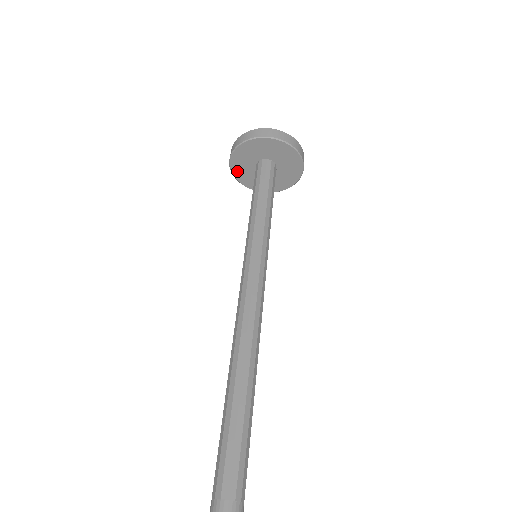
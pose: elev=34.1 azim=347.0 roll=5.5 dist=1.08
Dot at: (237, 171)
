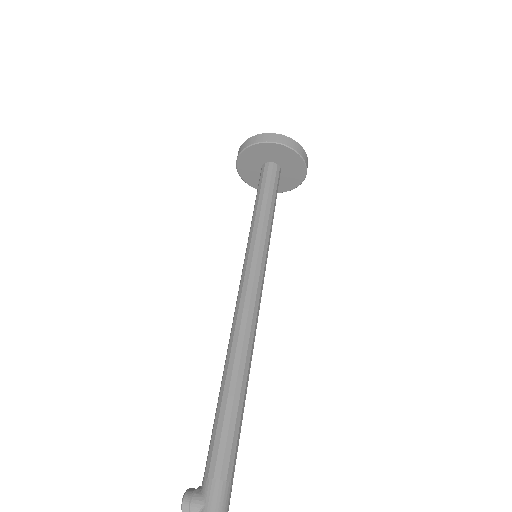
Dot at: (250, 152)
